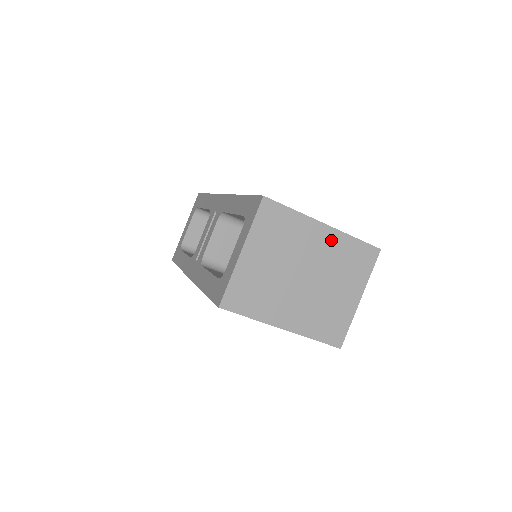
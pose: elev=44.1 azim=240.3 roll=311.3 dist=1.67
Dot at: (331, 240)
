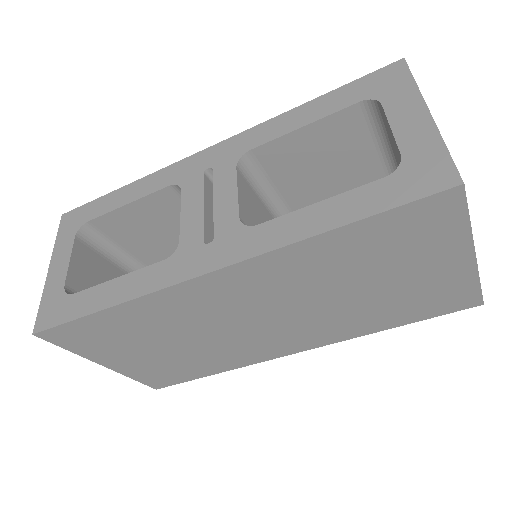
Dot at: occluded
